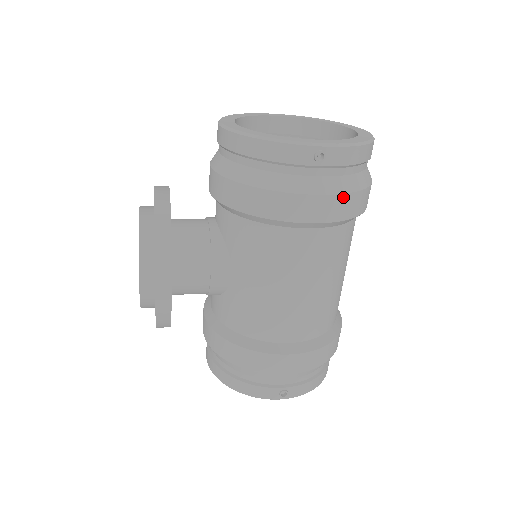
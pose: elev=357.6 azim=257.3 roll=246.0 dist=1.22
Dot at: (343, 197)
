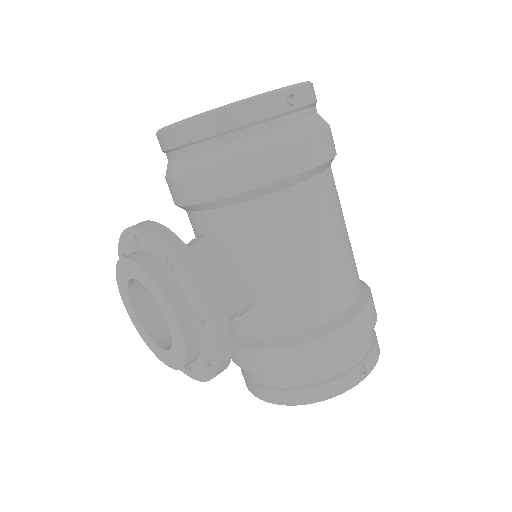
Dot at: (324, 133)
